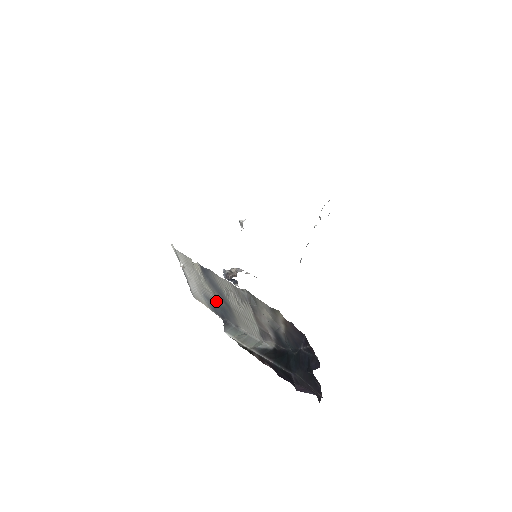
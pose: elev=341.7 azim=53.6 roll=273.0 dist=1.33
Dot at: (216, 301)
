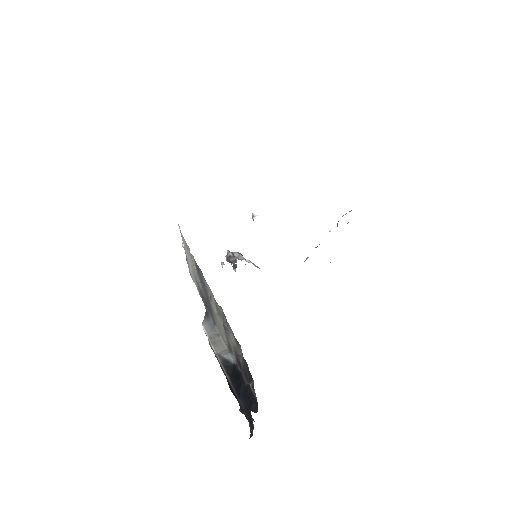
Dot at: (203, 293)
